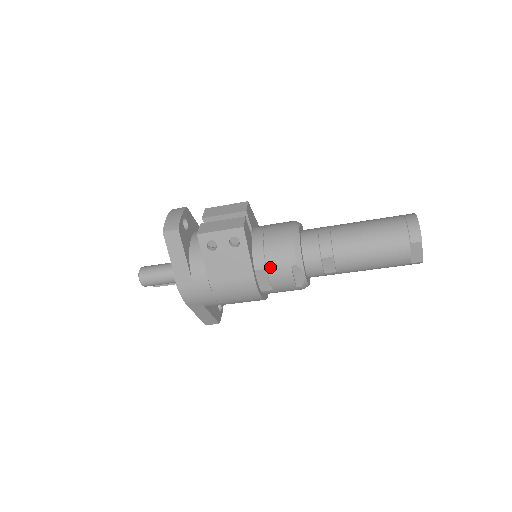
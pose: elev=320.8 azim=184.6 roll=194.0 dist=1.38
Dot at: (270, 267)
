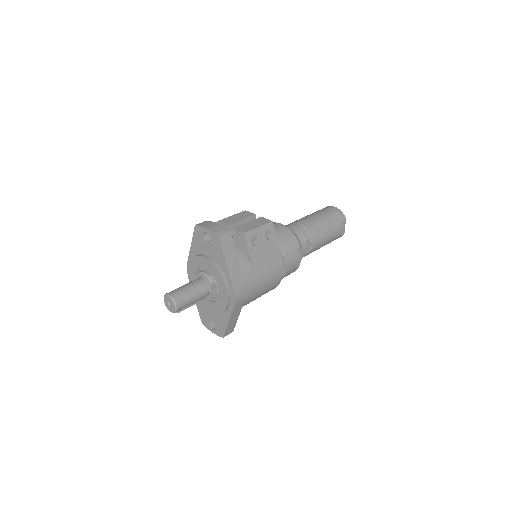
Dot at: (286, 253)
